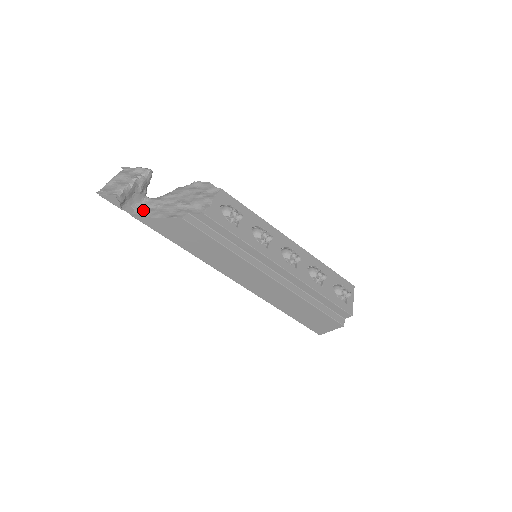
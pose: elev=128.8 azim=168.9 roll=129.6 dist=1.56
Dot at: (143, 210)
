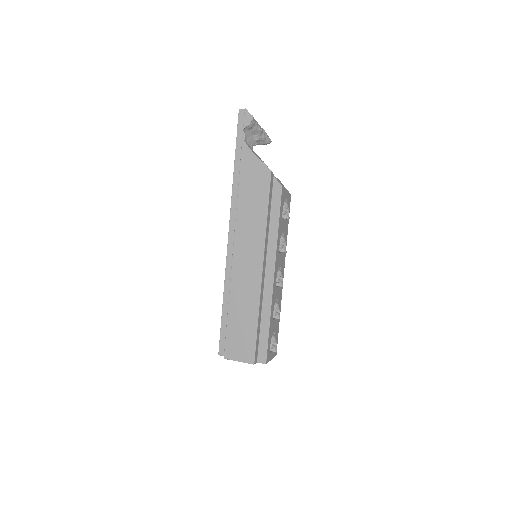
Dot at: occluded
